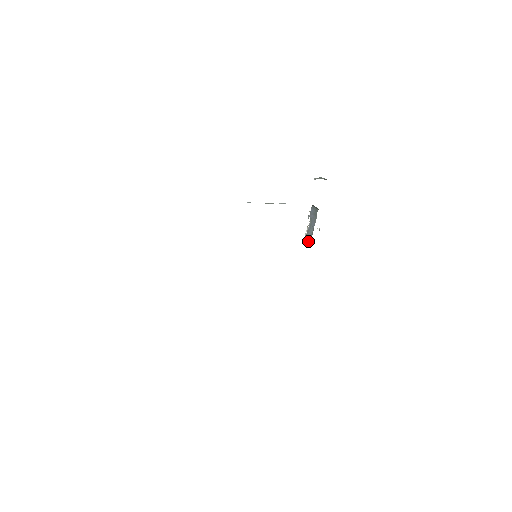
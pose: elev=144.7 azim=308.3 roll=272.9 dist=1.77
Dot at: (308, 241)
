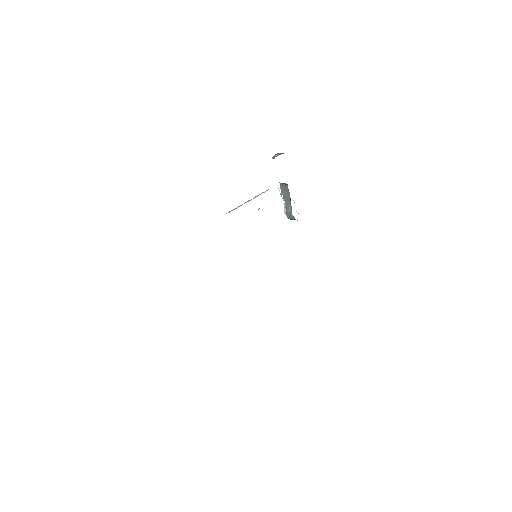
Dot at: (290, 217)
